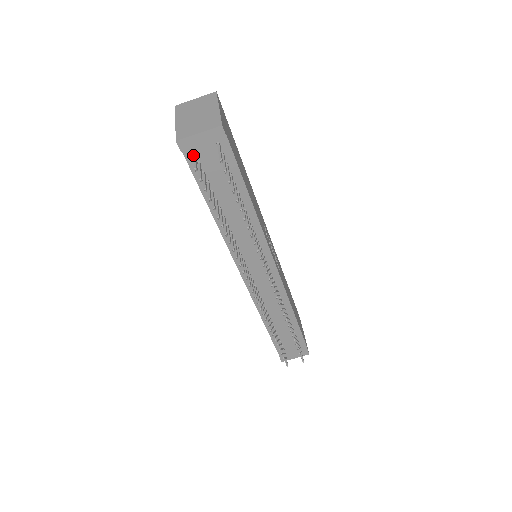
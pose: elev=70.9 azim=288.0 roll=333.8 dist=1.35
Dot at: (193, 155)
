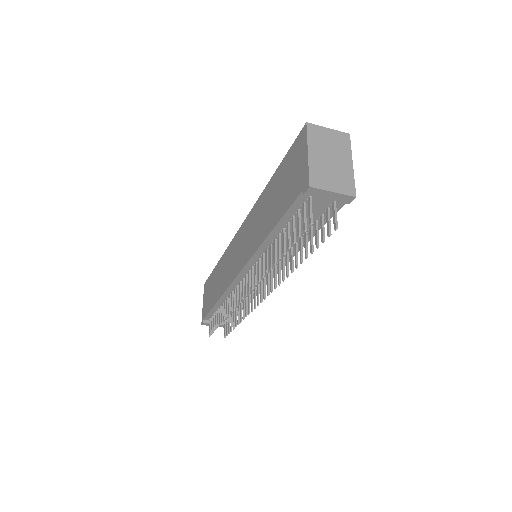
Dot at: (310, 201)
